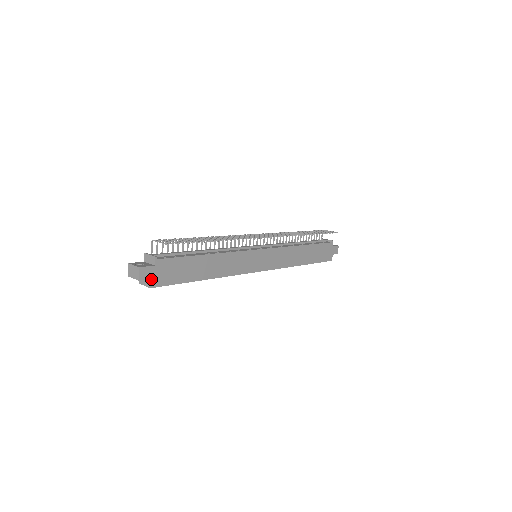
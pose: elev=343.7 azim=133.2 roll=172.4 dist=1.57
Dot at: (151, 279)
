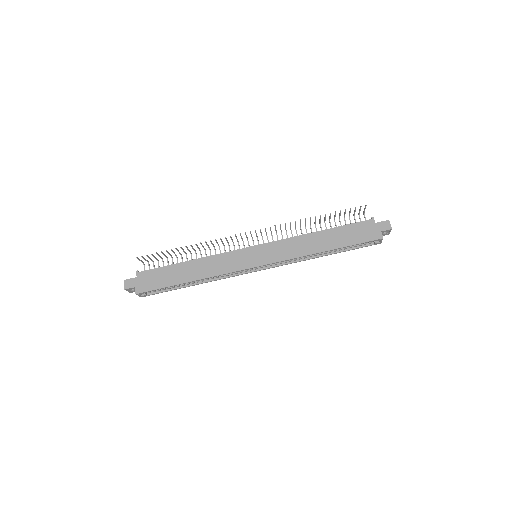
Dot at: (135, 287)
